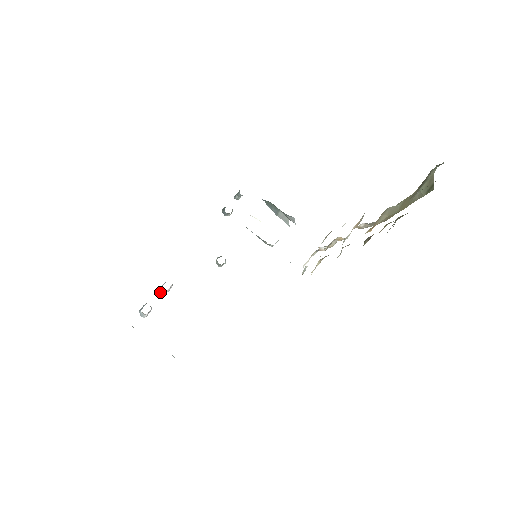
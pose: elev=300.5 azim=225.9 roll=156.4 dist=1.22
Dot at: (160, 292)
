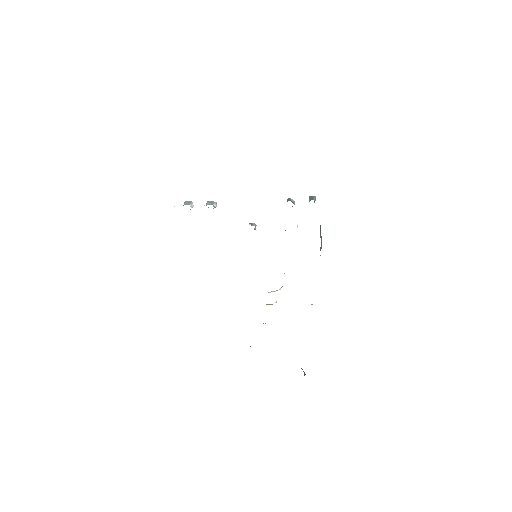
Dot at: occluded
